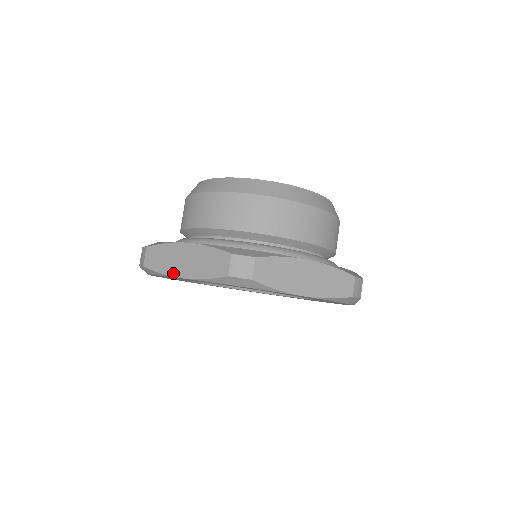
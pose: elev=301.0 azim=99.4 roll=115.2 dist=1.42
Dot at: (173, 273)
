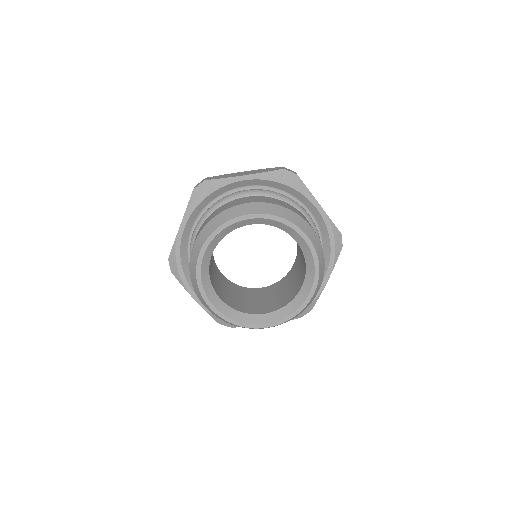
Dot at: occluded
